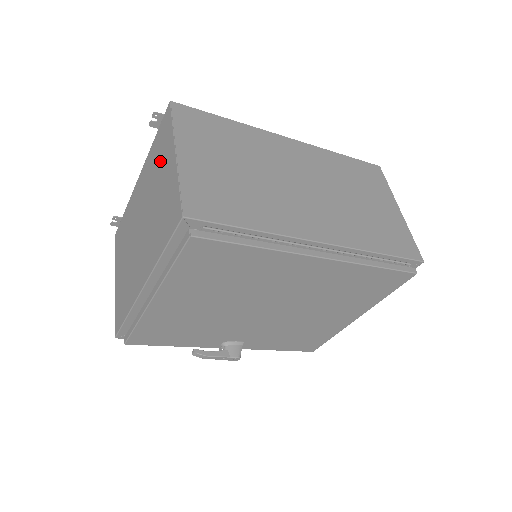
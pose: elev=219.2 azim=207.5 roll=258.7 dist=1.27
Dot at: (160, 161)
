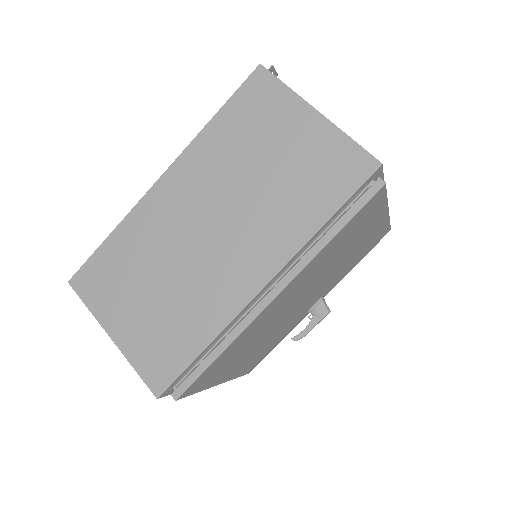
Dot at: occluded
